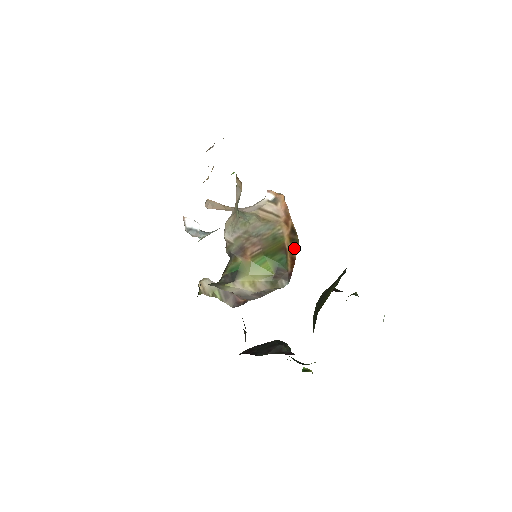
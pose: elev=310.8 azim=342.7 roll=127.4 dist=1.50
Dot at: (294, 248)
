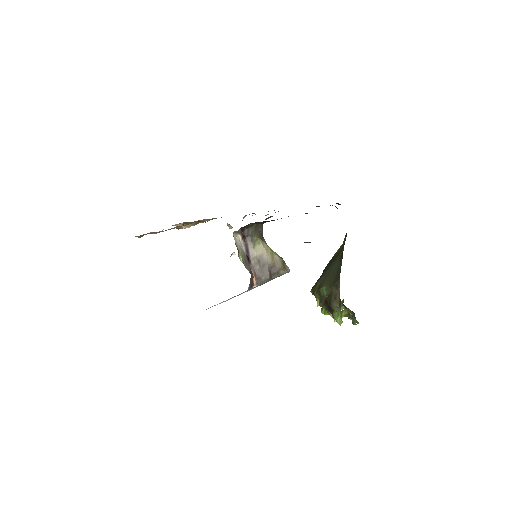
Dot at: occluded
